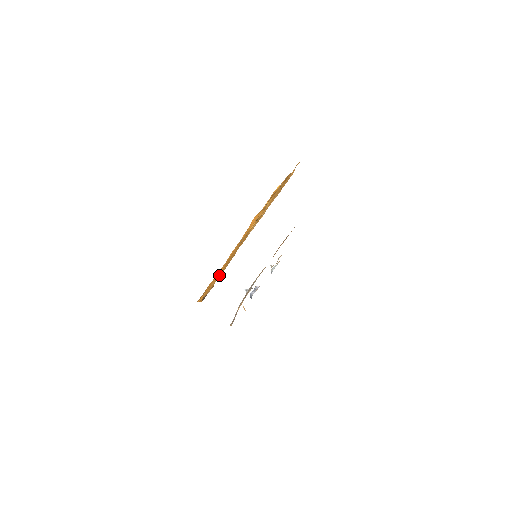
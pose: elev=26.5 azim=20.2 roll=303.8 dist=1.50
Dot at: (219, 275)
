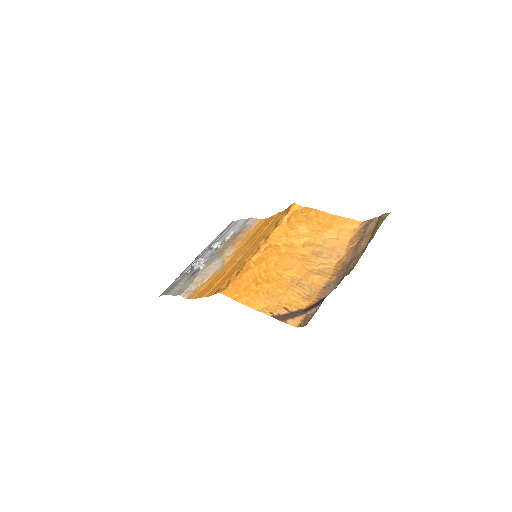
Dot at: (284, 295)
